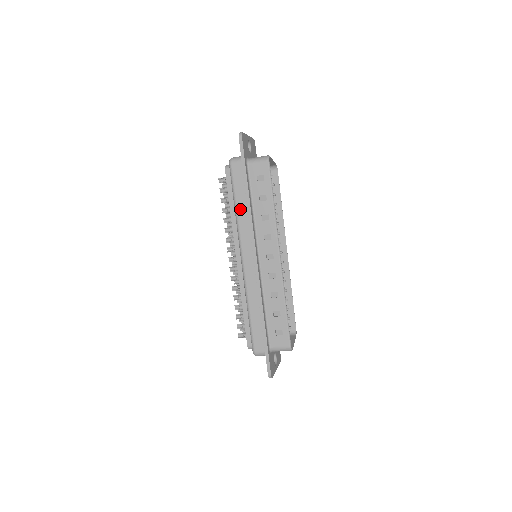
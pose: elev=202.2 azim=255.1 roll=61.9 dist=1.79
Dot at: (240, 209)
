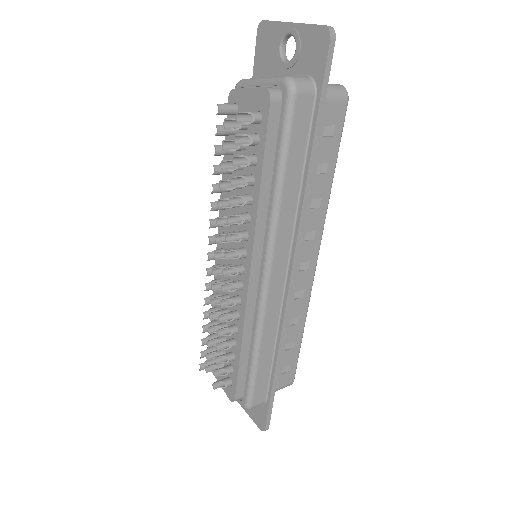
Dot at: (288, 189)
